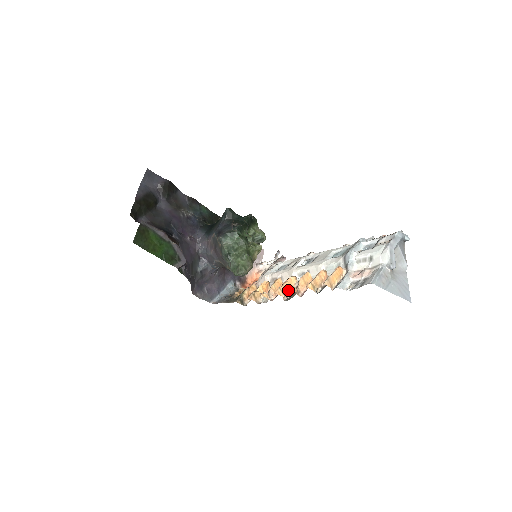
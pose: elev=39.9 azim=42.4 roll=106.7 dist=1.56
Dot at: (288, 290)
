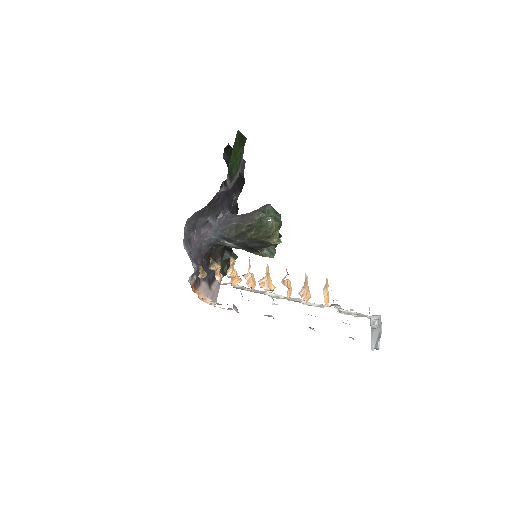
Dot at: (267, 282)
